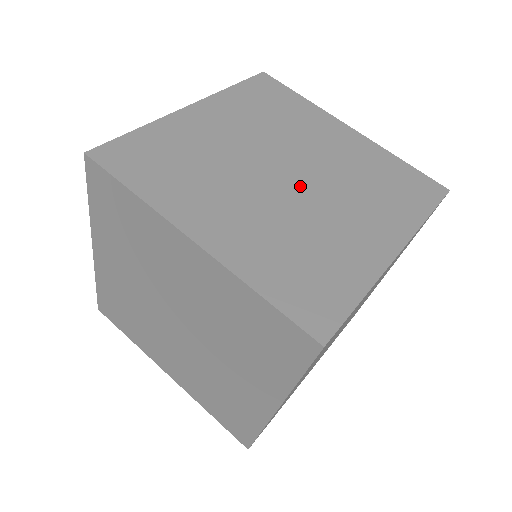
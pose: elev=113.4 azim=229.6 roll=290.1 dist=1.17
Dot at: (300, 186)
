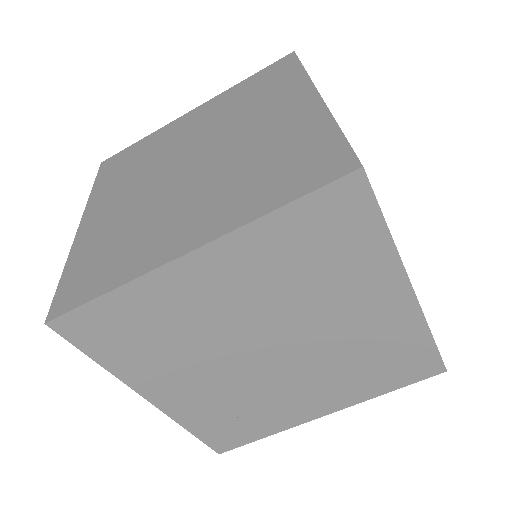
Dot at: occluded
